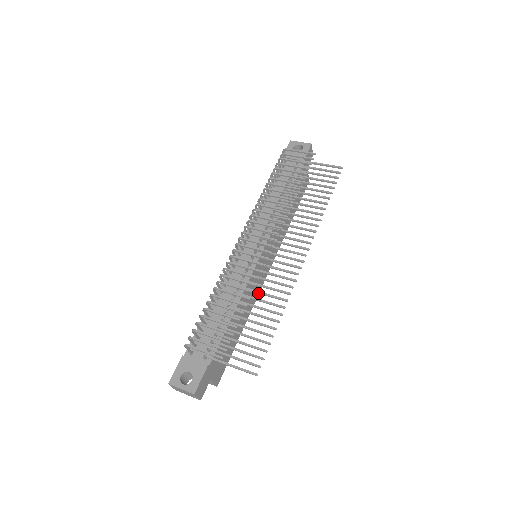
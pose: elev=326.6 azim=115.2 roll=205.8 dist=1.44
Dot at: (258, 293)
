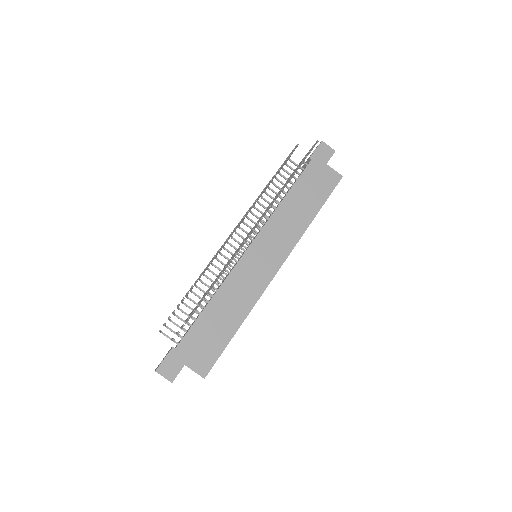
Dot at: occluded
